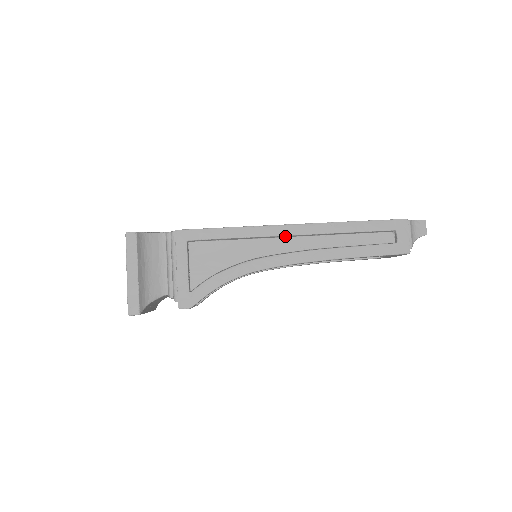
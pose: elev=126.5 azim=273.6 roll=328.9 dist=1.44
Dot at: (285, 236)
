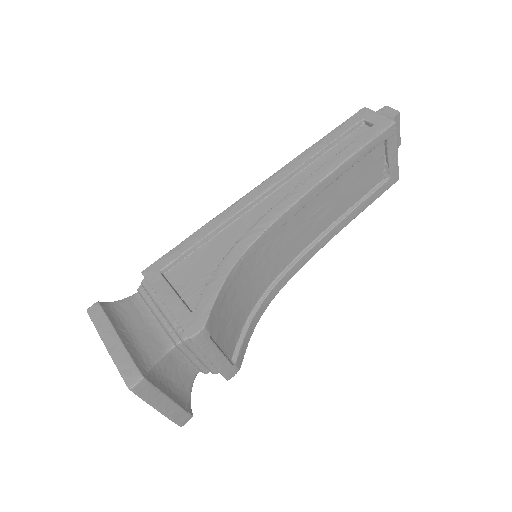
Dot at: (260, 198)
